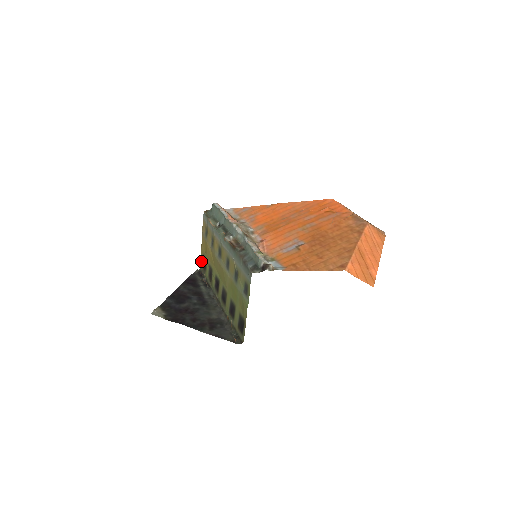
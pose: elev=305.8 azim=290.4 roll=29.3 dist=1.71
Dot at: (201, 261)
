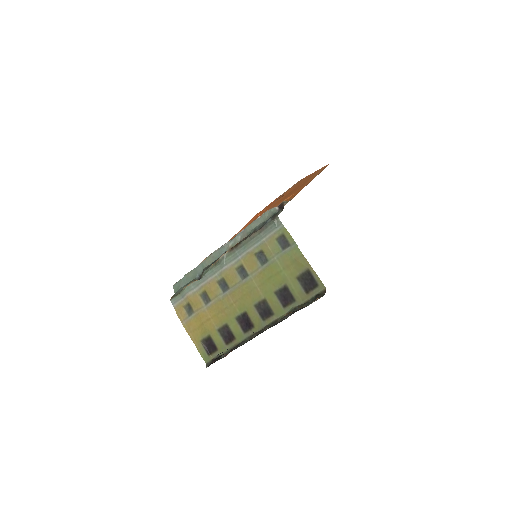
Dot at: (202, 353)
